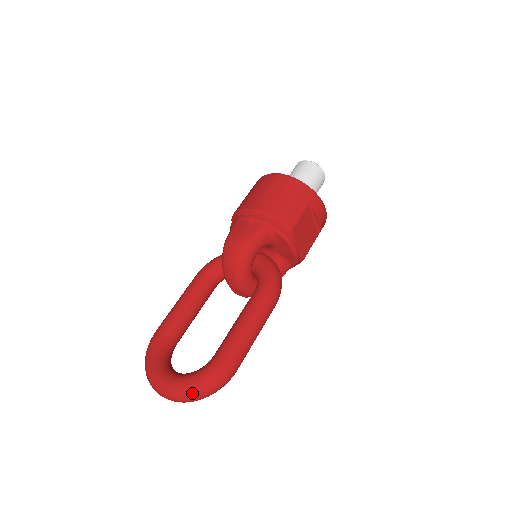
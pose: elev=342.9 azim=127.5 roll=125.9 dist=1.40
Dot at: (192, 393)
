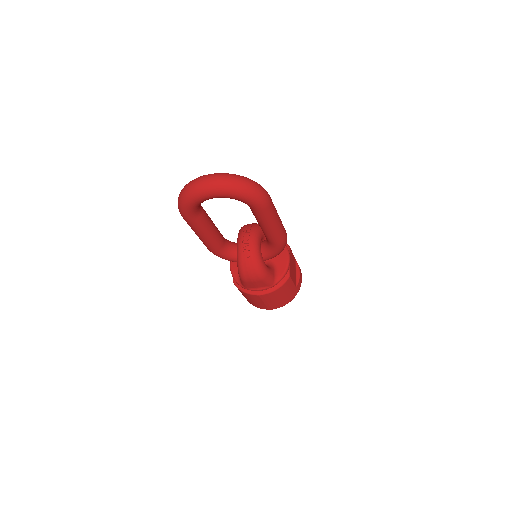
Dot at: (242, 176)
